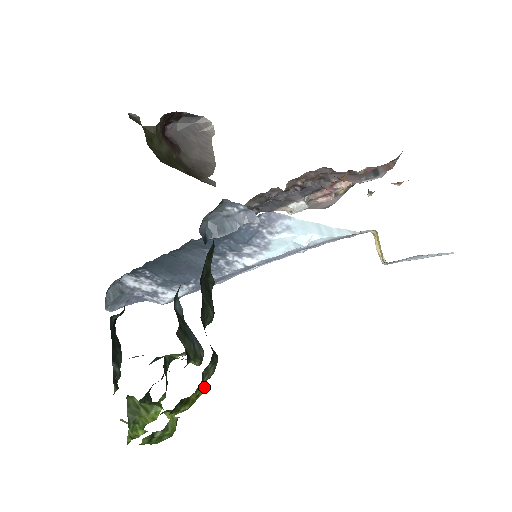
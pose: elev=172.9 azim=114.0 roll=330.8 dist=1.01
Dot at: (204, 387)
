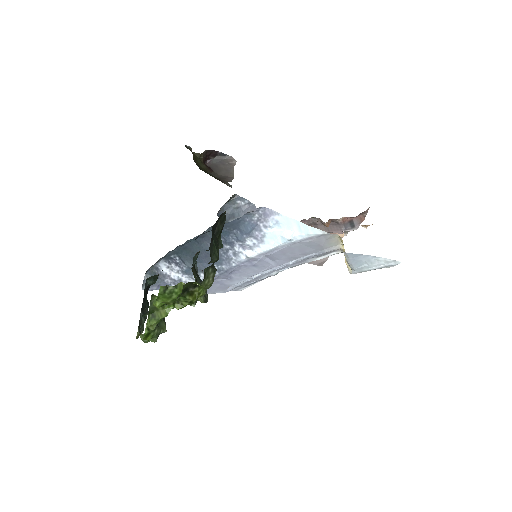
Dot at: (204, 291)
